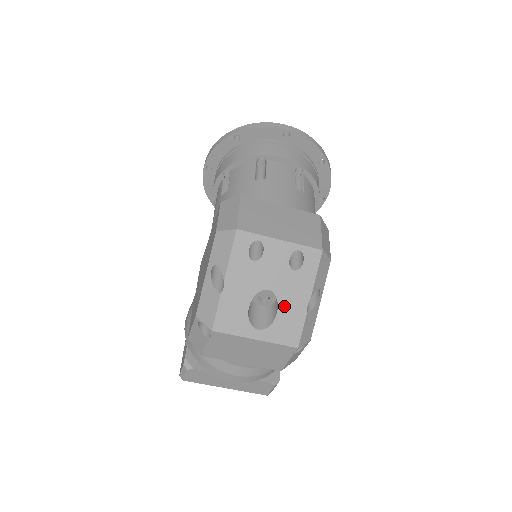
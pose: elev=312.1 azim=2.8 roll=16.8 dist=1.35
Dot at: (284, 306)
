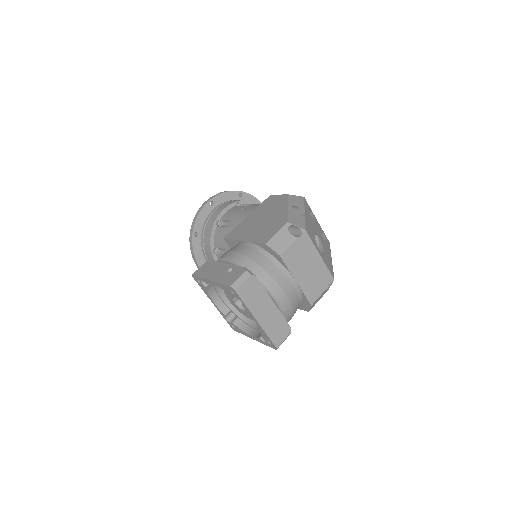
Dot at: (325, 252)
